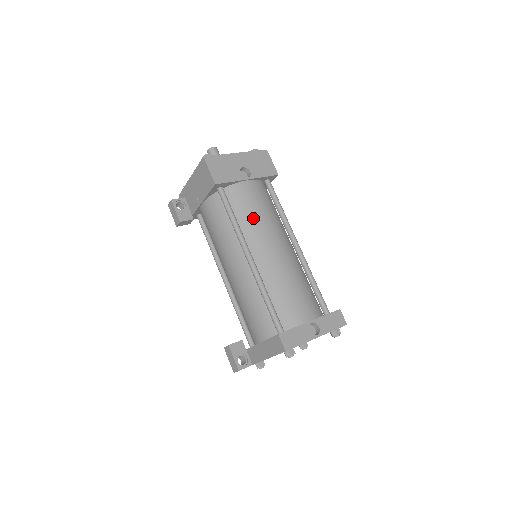
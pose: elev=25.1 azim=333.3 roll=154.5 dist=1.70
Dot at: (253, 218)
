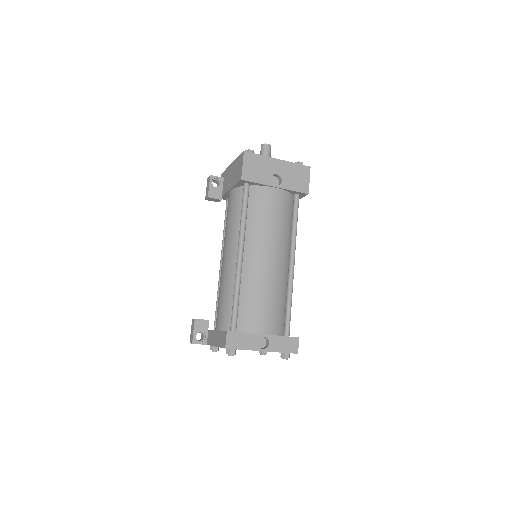
Dot at: (262, 223)
